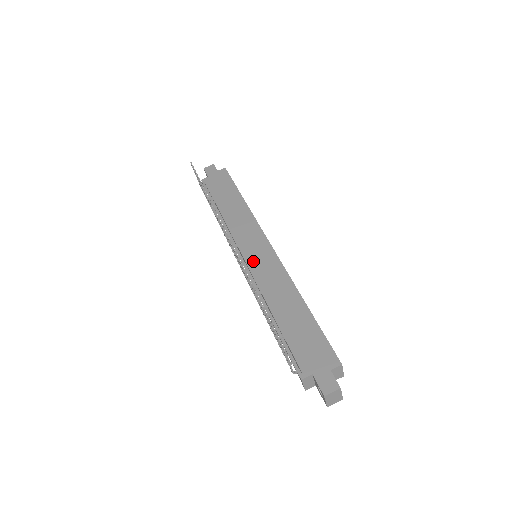
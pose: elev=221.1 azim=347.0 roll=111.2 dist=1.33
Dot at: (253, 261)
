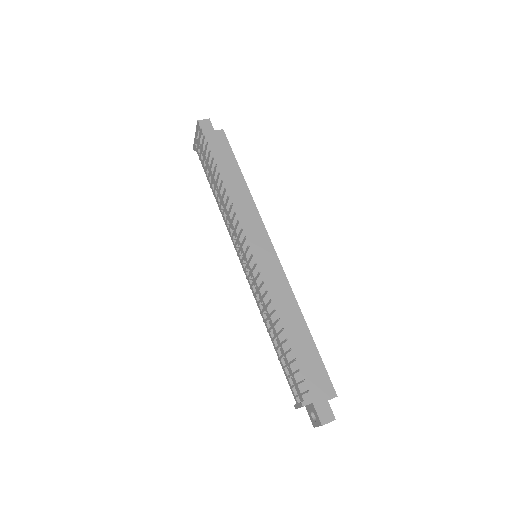
Dot at: (257, 265)
